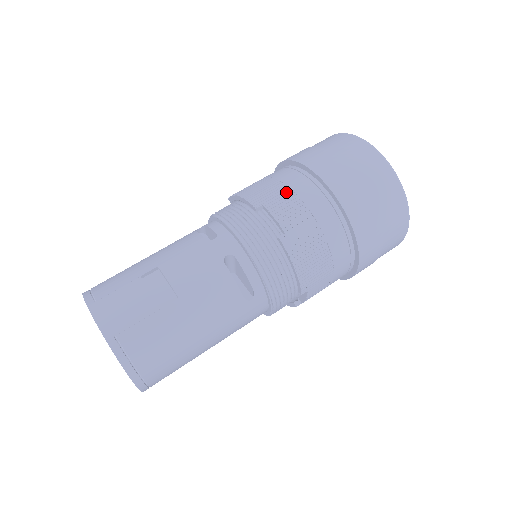
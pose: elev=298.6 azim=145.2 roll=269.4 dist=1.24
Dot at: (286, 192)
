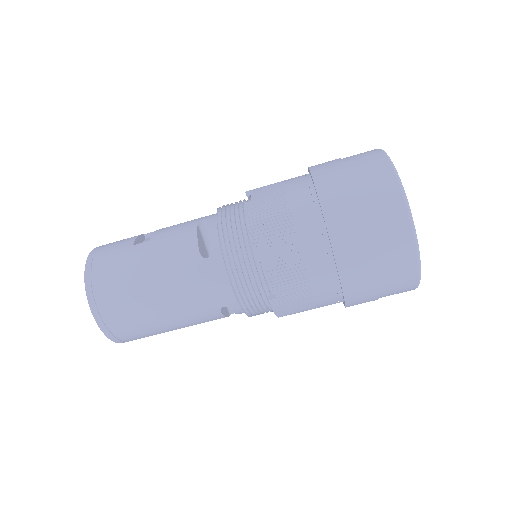
Dot at: (277, 182)
